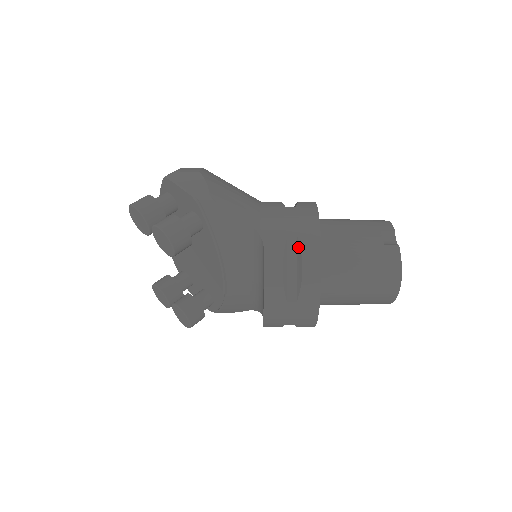
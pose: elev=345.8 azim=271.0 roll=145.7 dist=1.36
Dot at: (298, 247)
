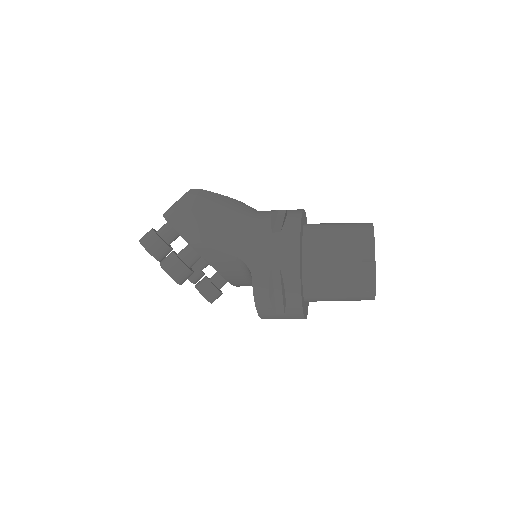
Dot at: (281, 276)
